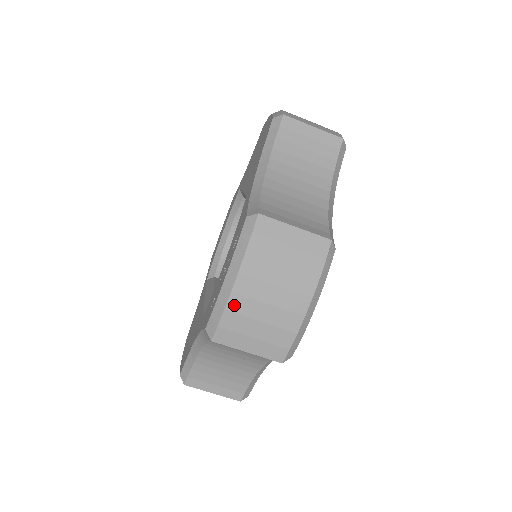
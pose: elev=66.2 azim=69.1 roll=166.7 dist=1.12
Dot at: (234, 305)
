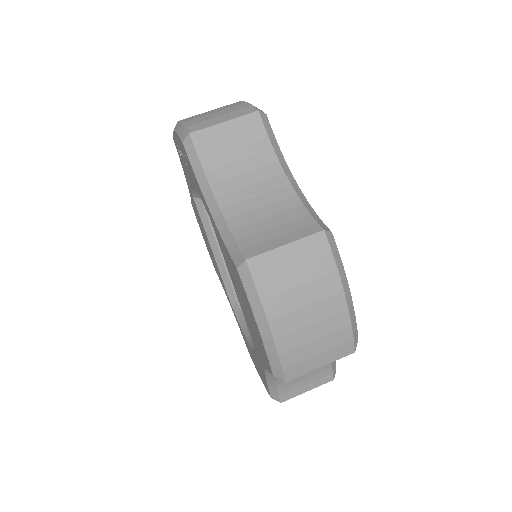
Dot at: (187, 120)
